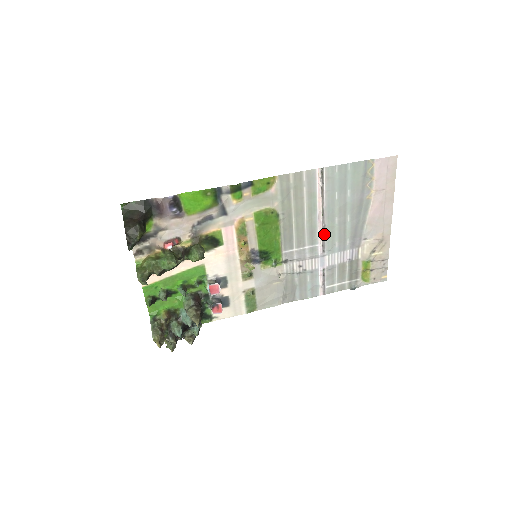
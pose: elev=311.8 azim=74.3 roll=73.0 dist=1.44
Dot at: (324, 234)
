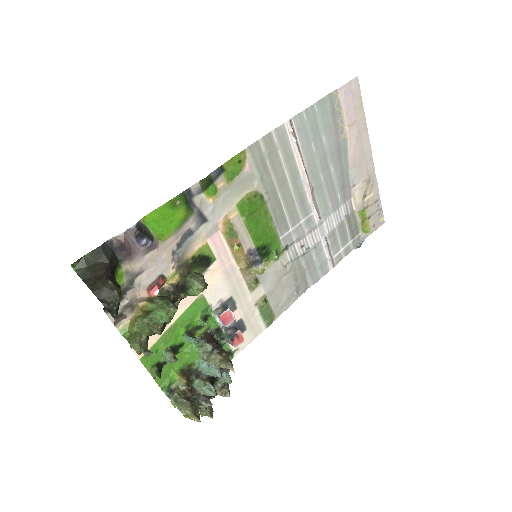
Dot at: (314, 198)
